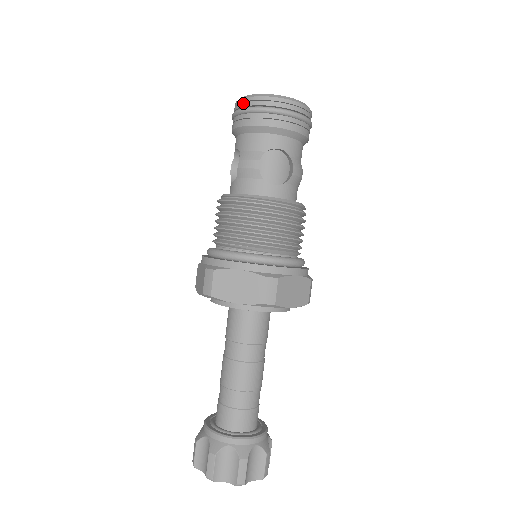
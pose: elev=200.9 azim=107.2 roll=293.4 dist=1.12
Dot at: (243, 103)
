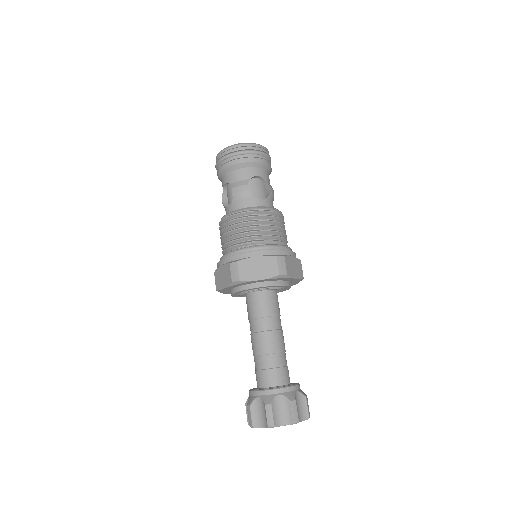
Dot at: (226, 152)
